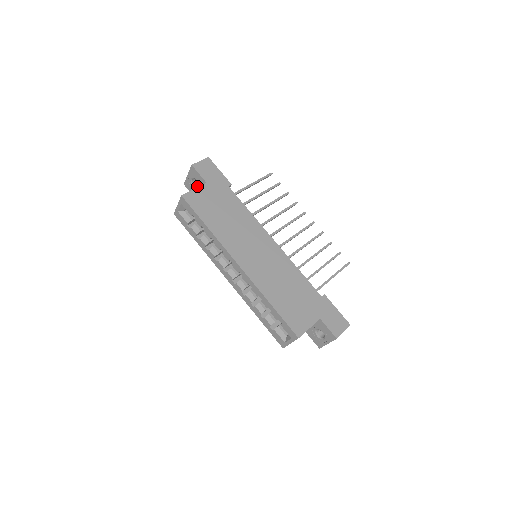
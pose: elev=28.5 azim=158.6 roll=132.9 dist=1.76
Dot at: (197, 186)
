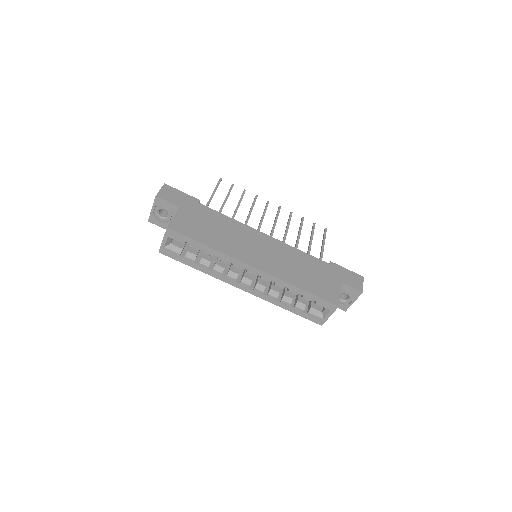
Dot at: (166, 216)
